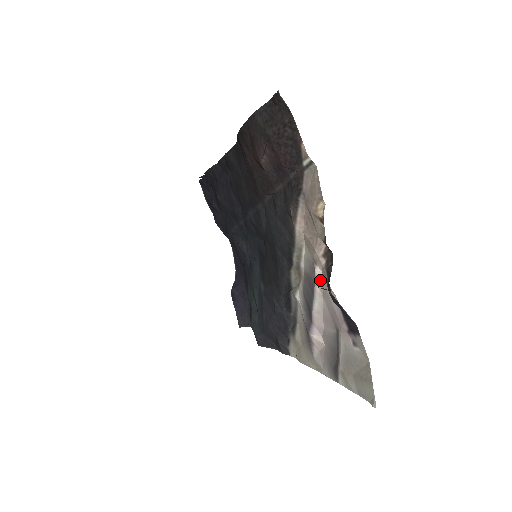
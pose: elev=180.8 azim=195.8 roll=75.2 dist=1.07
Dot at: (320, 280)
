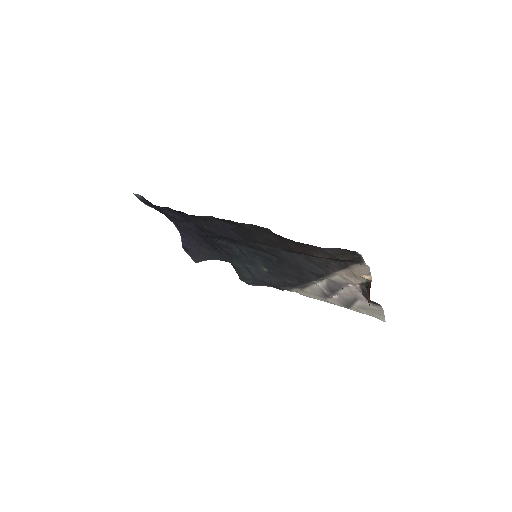
Dot at: (349, 287)
